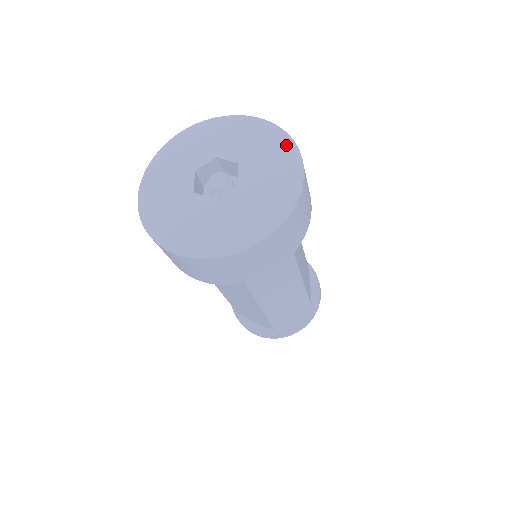
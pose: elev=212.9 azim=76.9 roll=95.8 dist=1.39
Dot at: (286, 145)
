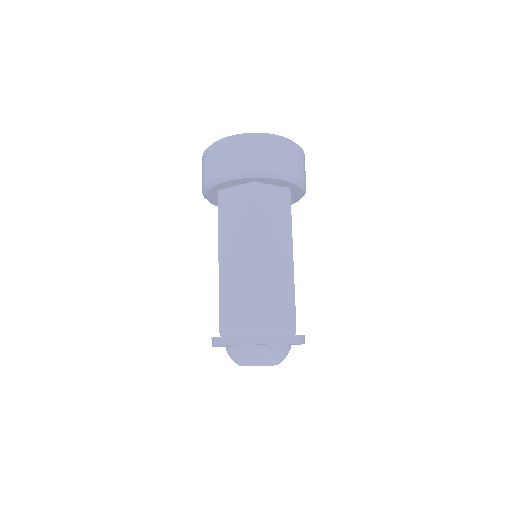
Dot at: occluded
